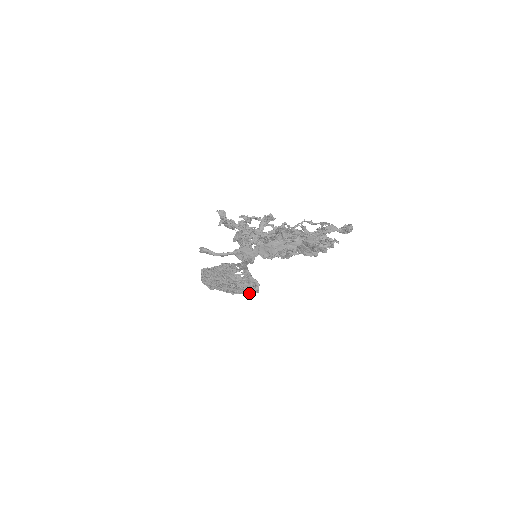
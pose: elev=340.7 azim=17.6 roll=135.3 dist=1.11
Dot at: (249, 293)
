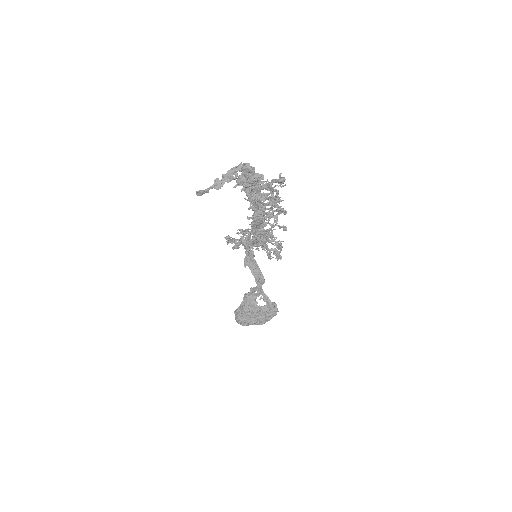
Dot at: (272, 316)
